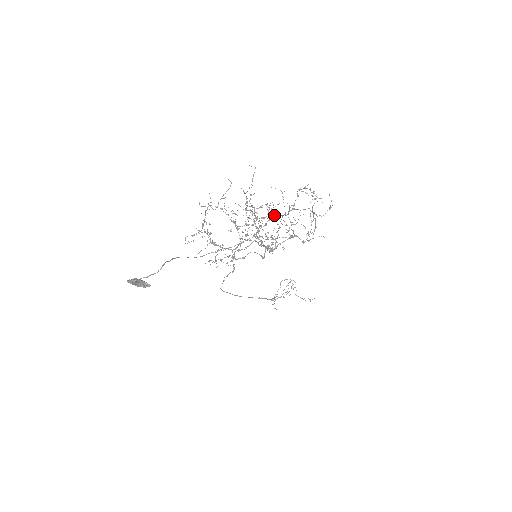
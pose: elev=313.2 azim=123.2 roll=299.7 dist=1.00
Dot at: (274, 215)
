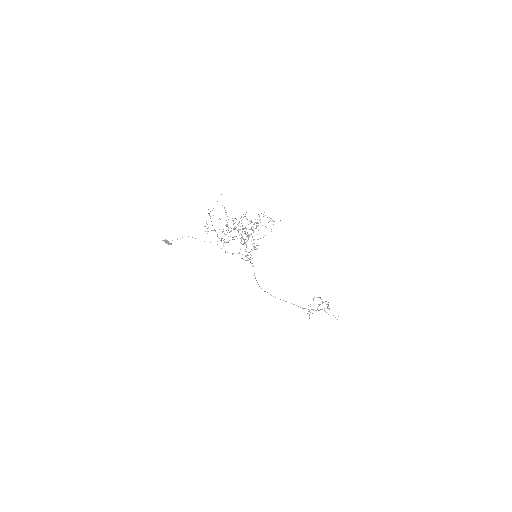
Dot at: (255, 228)
